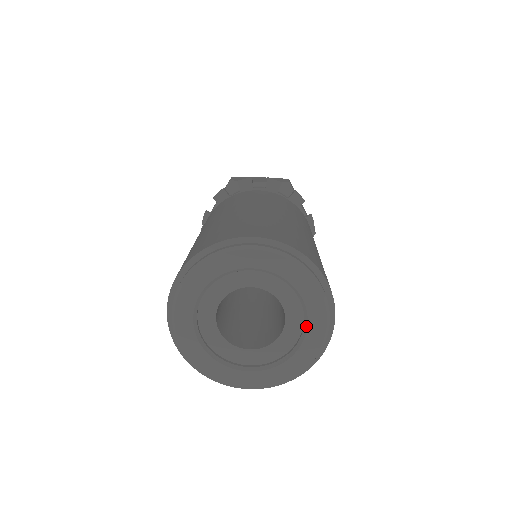
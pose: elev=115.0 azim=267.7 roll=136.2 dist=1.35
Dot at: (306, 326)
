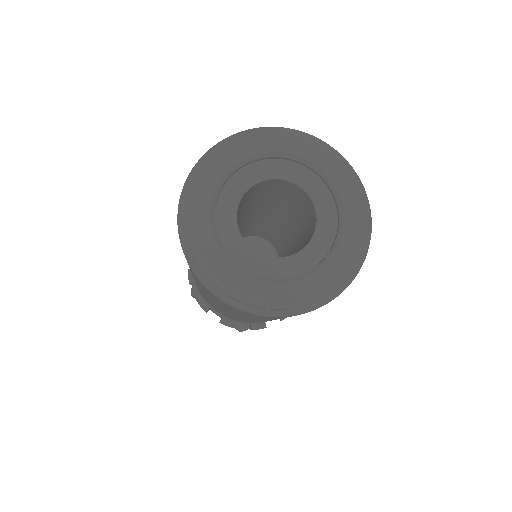
Dot at: (337, 195)
